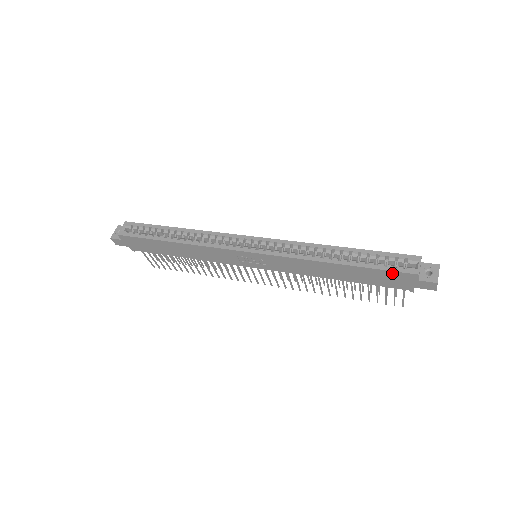
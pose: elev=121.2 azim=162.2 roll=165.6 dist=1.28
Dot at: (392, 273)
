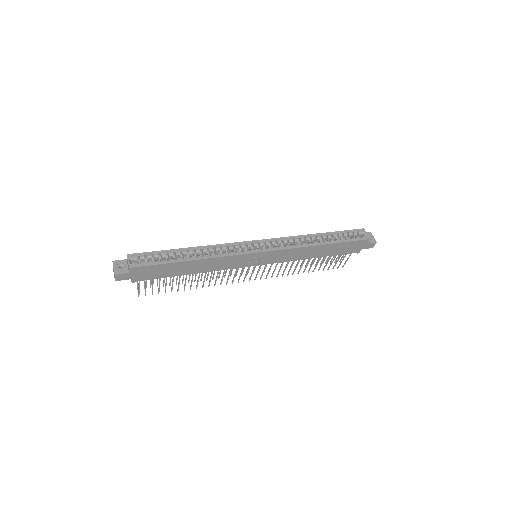
Dot at: (355, 242)
